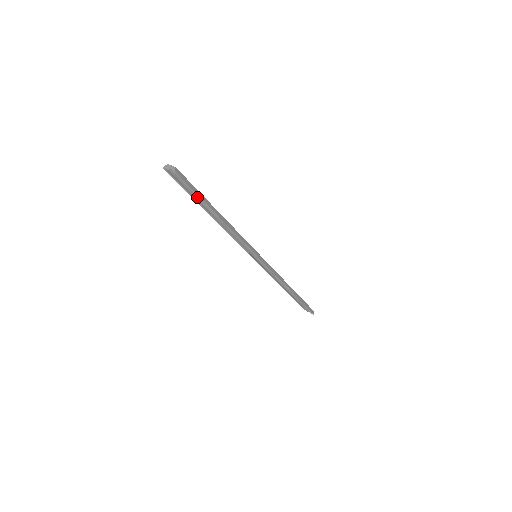
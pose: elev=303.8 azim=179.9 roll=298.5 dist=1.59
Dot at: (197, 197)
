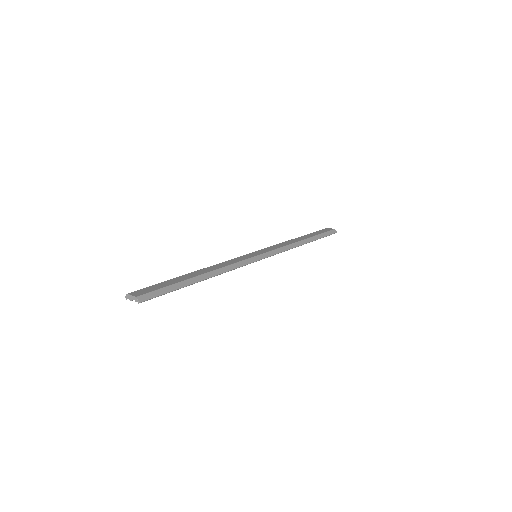
Dot at: (173, 289)
